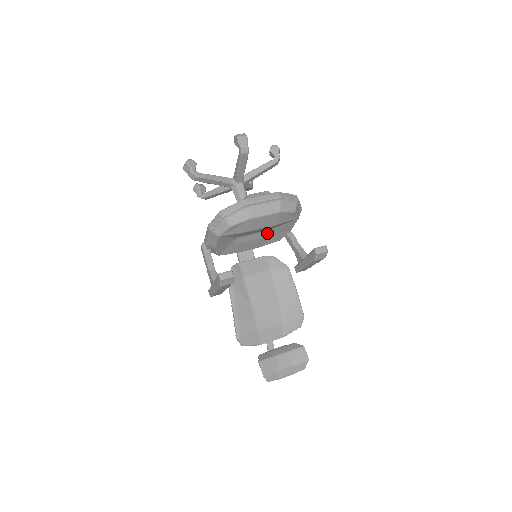
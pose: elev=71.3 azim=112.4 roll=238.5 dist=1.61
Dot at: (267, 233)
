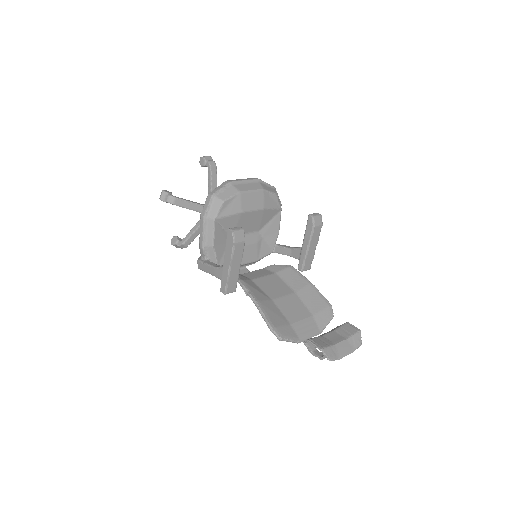
Dot at: (258, 237)
